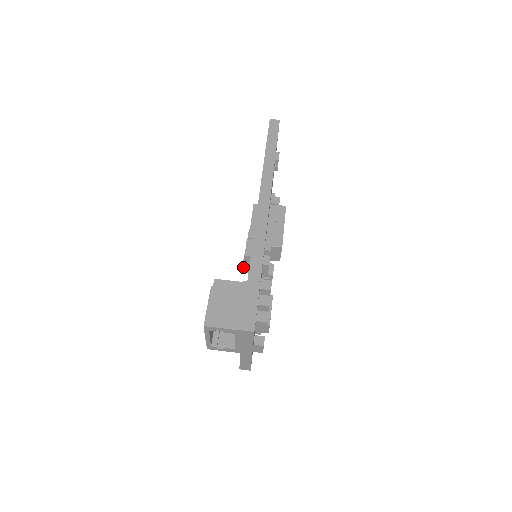
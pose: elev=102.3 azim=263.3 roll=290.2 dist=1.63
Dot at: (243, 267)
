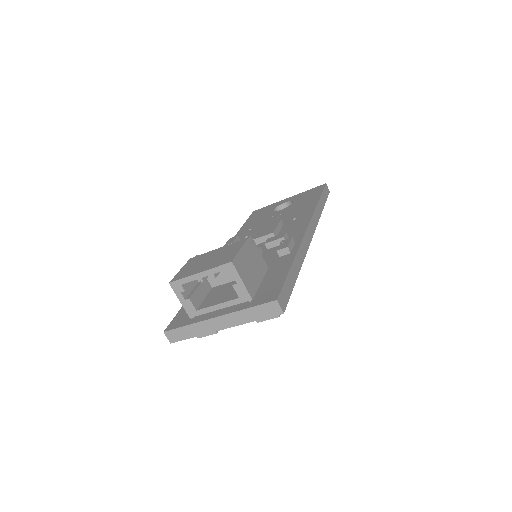
Dot at: occluded
